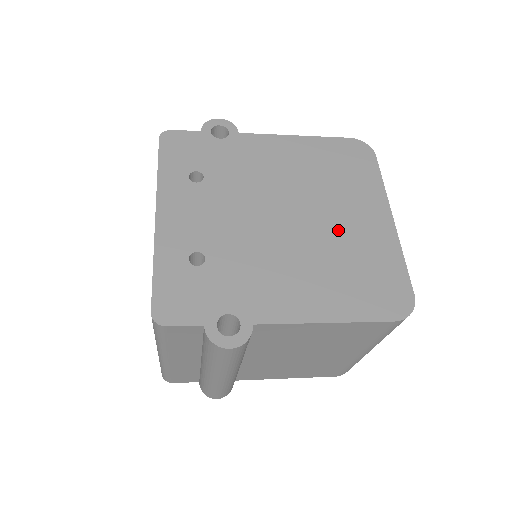
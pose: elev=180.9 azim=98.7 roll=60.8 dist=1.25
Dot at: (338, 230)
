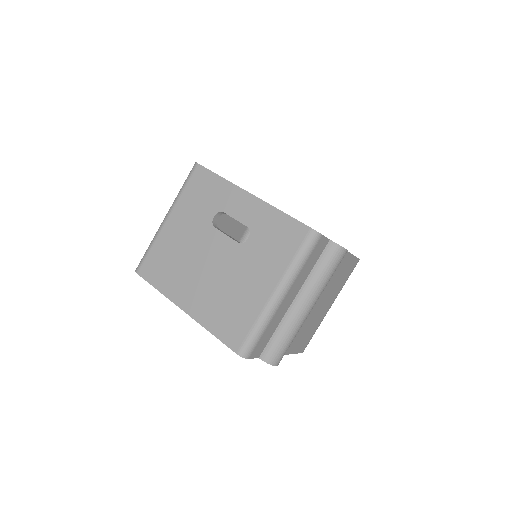
Dot at: occluded
